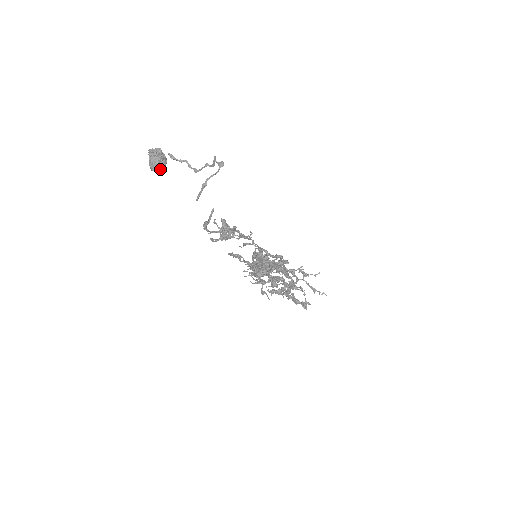
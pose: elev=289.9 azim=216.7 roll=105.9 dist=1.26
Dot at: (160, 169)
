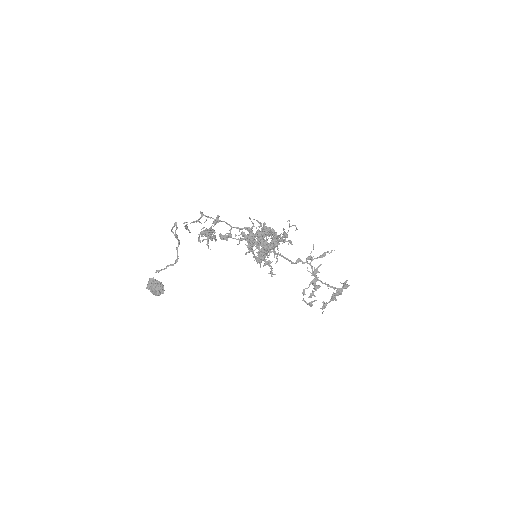
Dot at: (160, 285)
